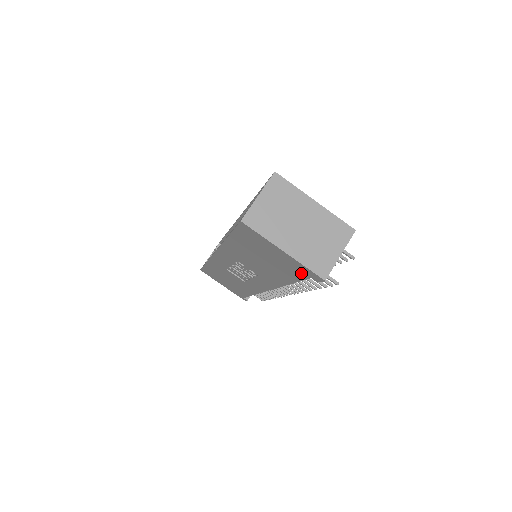
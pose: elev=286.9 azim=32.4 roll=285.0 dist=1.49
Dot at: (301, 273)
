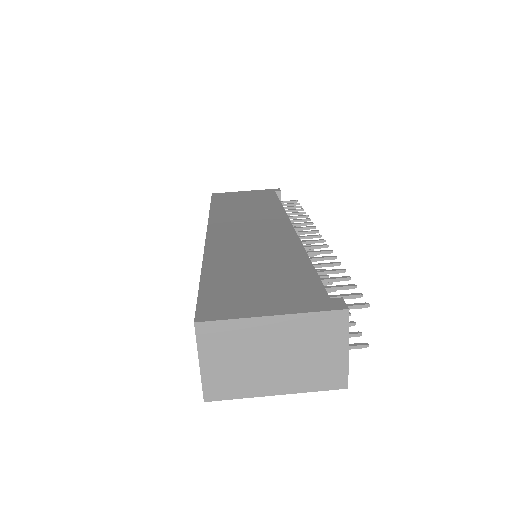
Dot at: occluded
